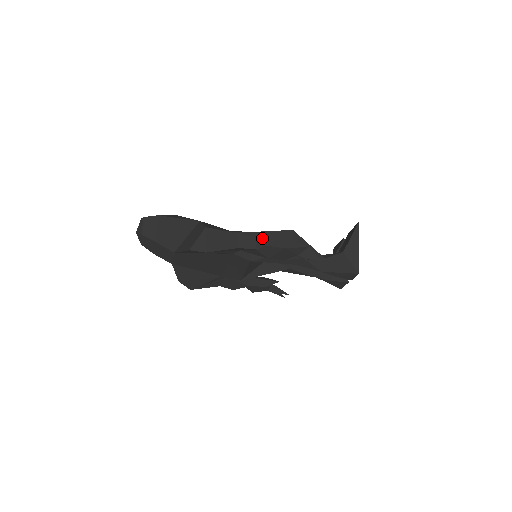
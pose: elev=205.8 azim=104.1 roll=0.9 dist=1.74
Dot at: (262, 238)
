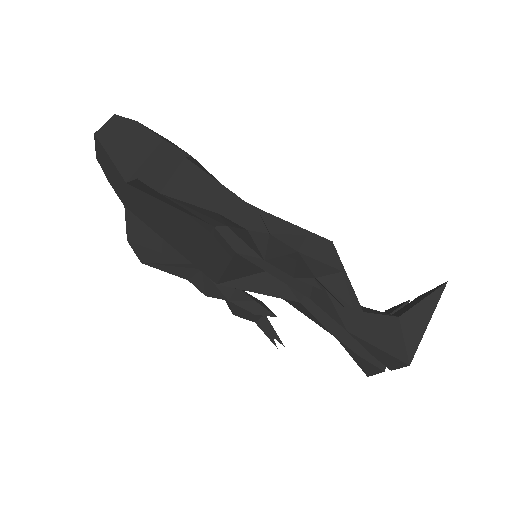
Dot at: (275, 228)
